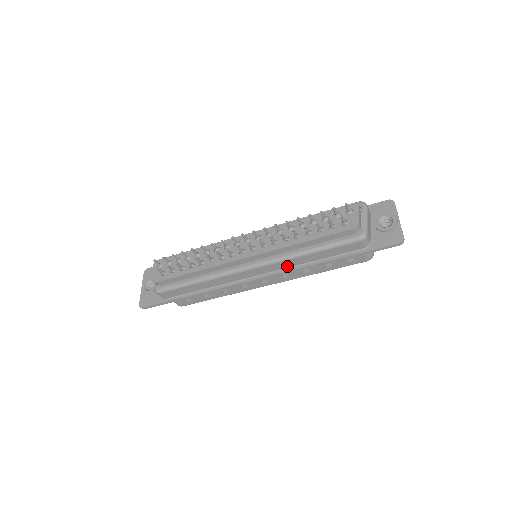
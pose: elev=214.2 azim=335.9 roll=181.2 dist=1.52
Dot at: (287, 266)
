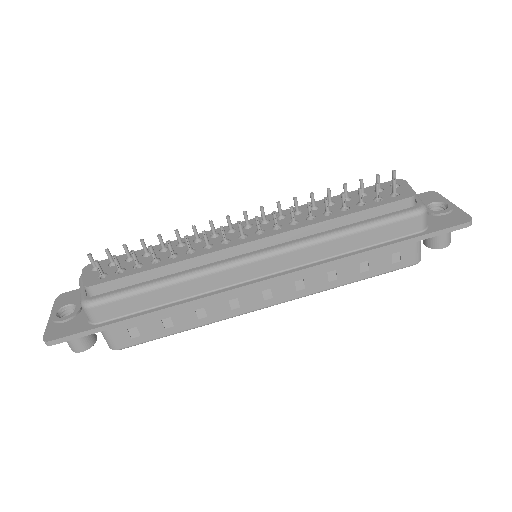
Dot at: (312, 259)
